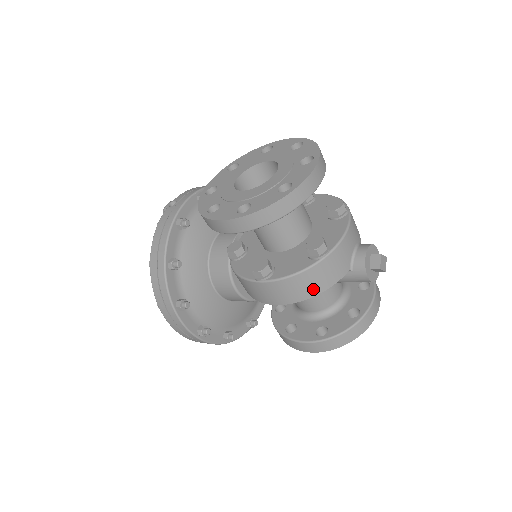
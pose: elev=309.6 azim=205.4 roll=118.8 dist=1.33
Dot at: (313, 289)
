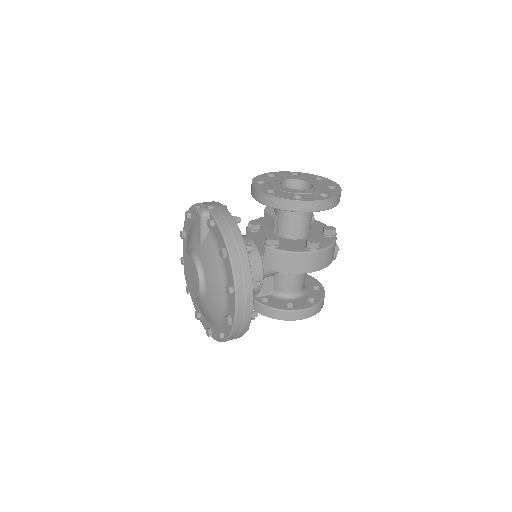
Dot at: occluded
